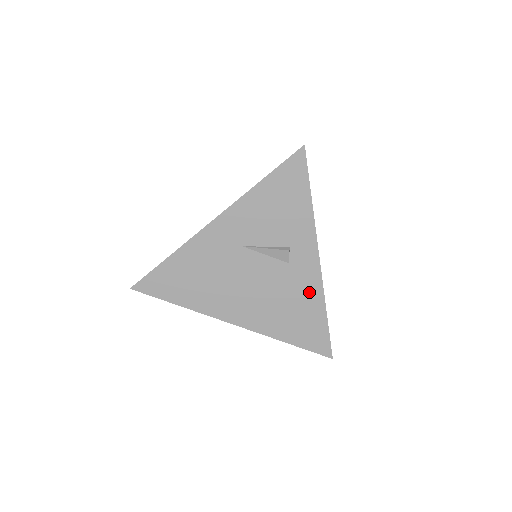
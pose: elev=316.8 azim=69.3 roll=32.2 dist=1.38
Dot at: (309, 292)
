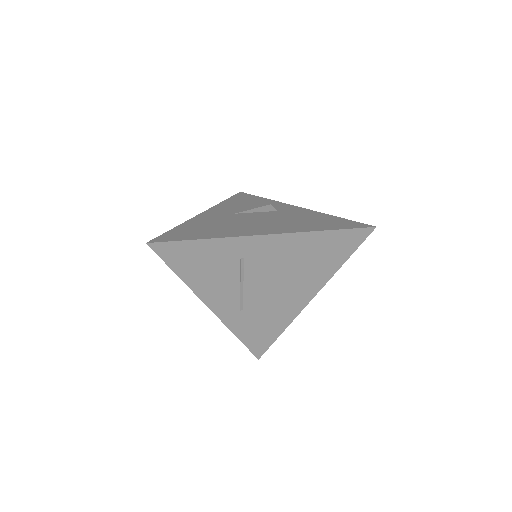
Dot at: (309, 214)
